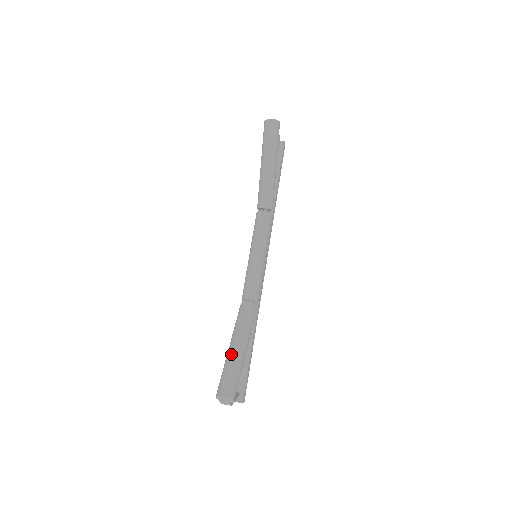
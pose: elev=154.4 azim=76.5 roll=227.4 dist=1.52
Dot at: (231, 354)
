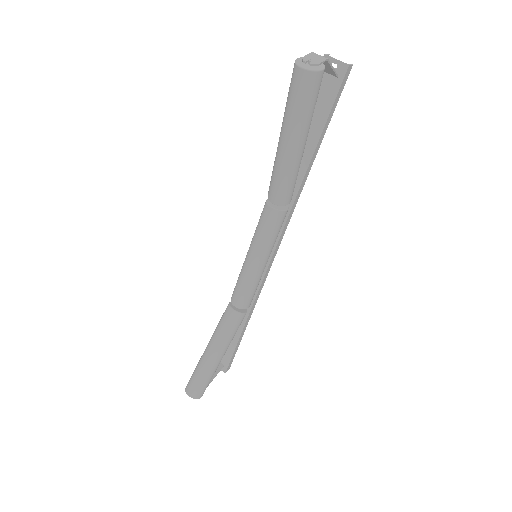
Dot at: (204, 360)
